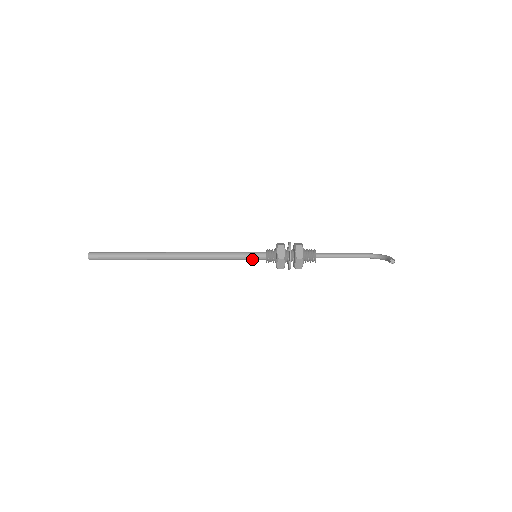
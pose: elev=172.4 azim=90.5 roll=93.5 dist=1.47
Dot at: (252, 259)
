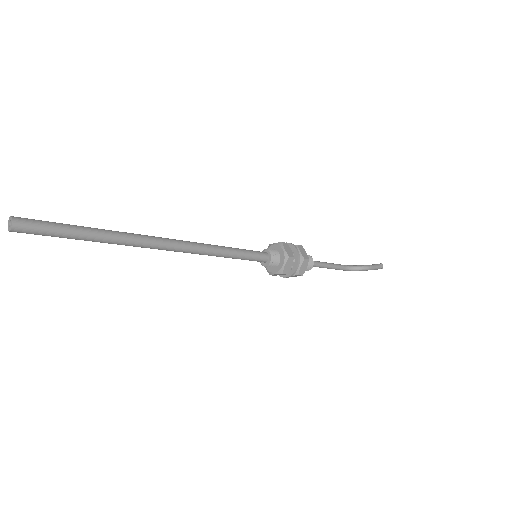
Dot at: (253, 259)
